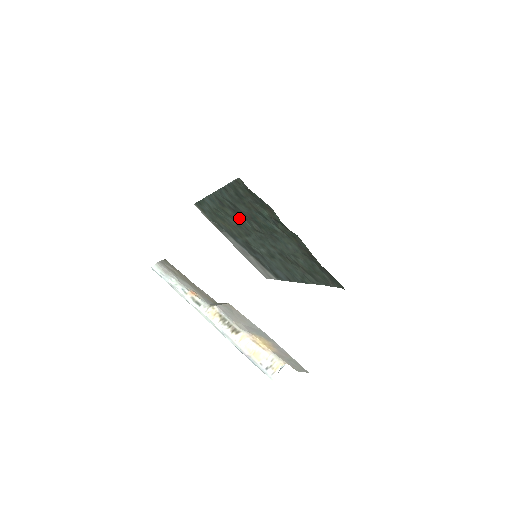
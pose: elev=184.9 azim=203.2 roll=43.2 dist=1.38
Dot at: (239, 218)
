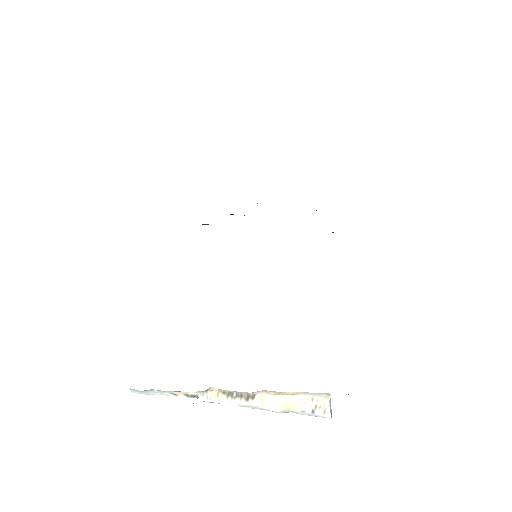
Dot at: occluded
